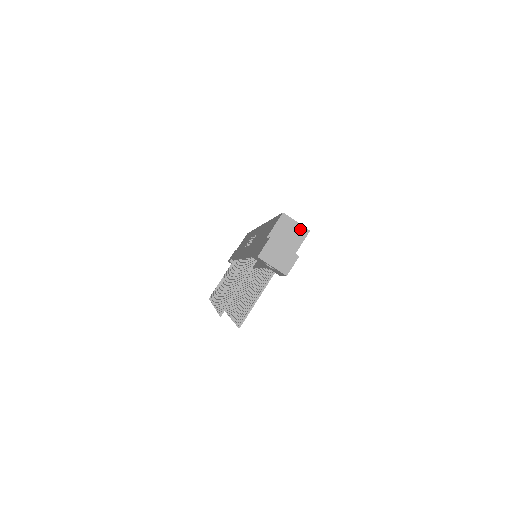
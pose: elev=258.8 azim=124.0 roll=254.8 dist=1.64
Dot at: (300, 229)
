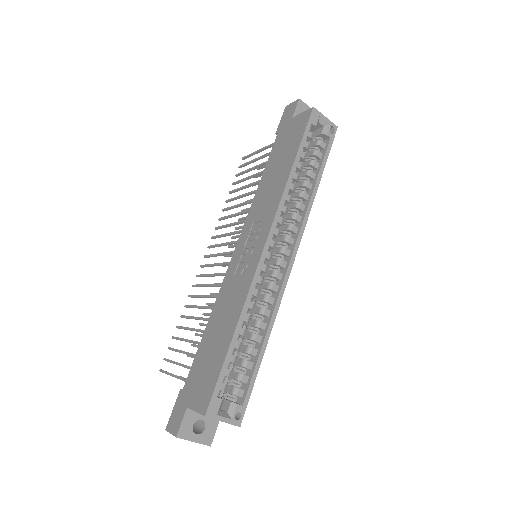
Dot at: occluded
